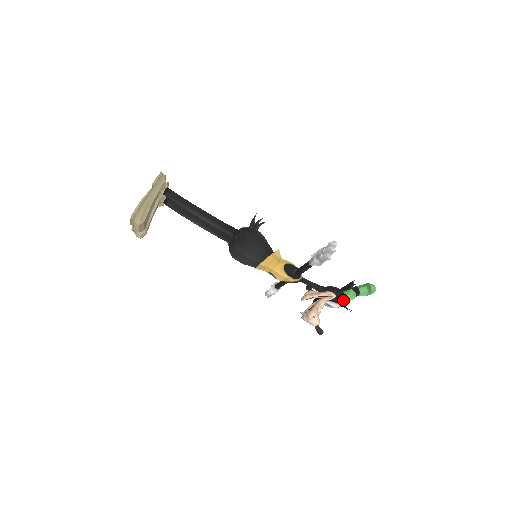
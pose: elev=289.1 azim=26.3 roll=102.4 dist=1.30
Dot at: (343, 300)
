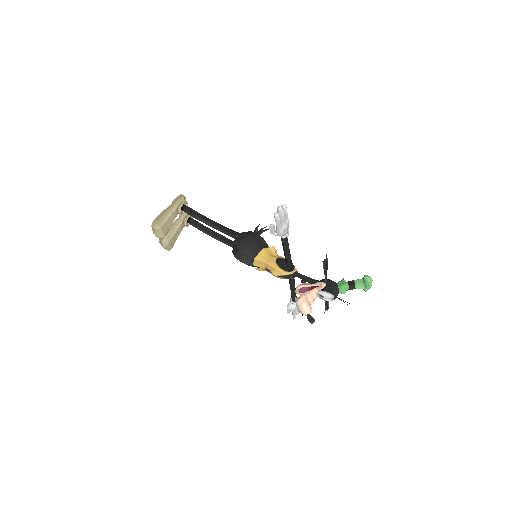
Dot at: (335, 290)
